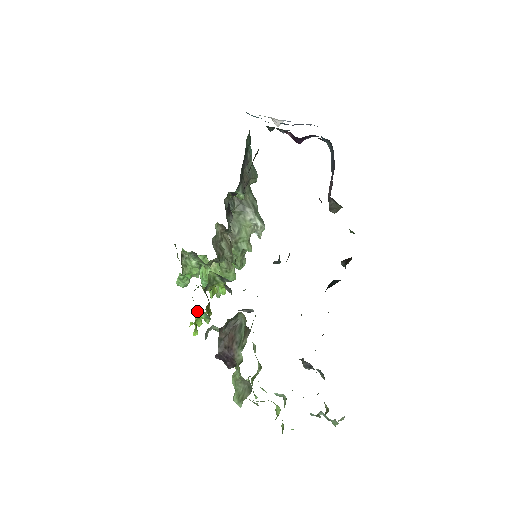
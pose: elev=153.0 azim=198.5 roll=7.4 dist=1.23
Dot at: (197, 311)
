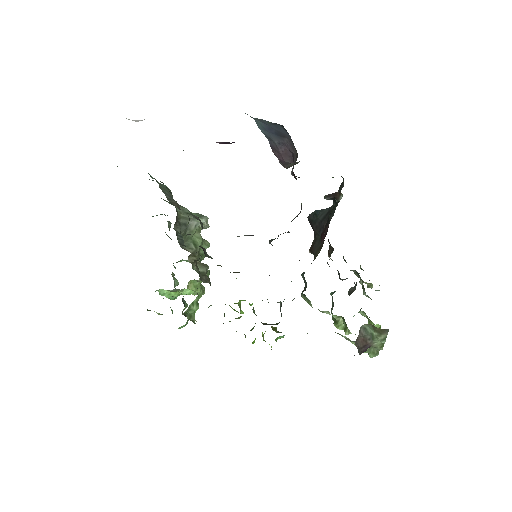
Dot at: occluded
